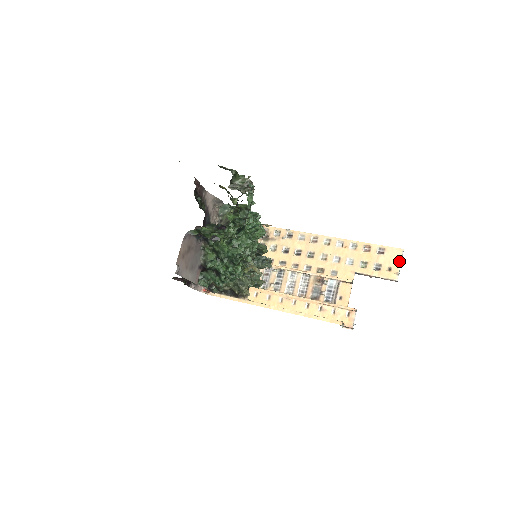
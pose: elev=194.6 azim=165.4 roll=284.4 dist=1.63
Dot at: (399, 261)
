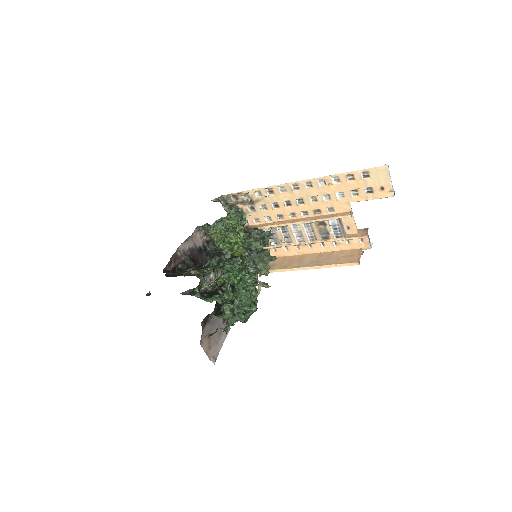
Dot at: (388, 178)
